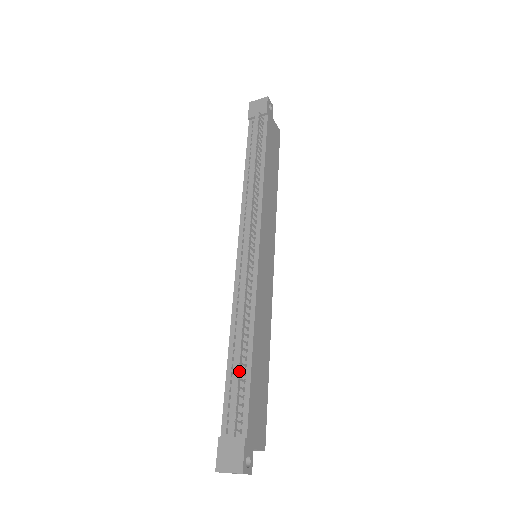
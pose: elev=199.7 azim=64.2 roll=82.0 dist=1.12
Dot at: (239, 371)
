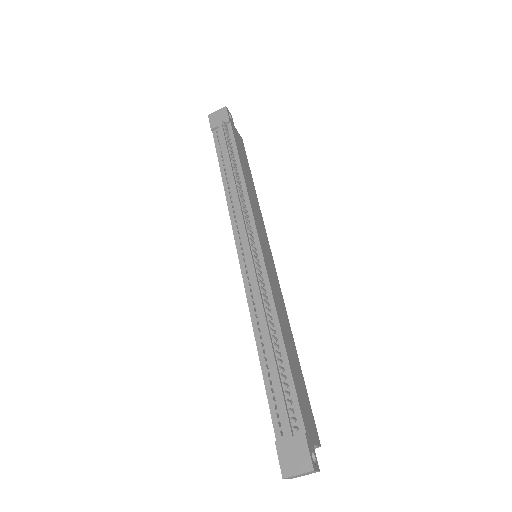
Dot at: (279, 367)
